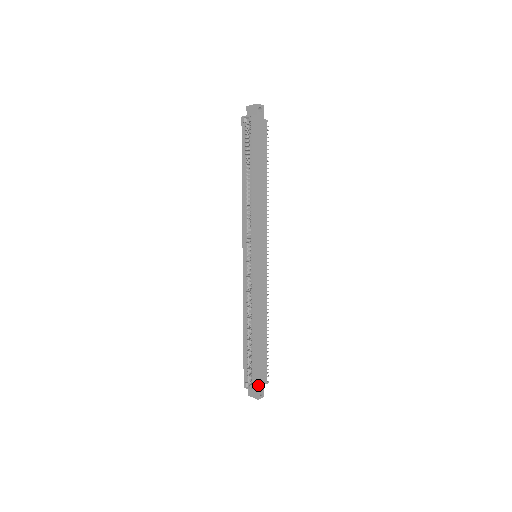
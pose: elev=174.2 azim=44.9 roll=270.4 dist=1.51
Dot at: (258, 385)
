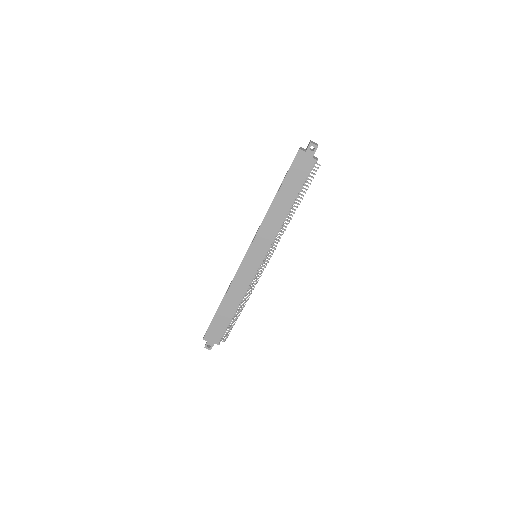
Dot at: (209, 339)
